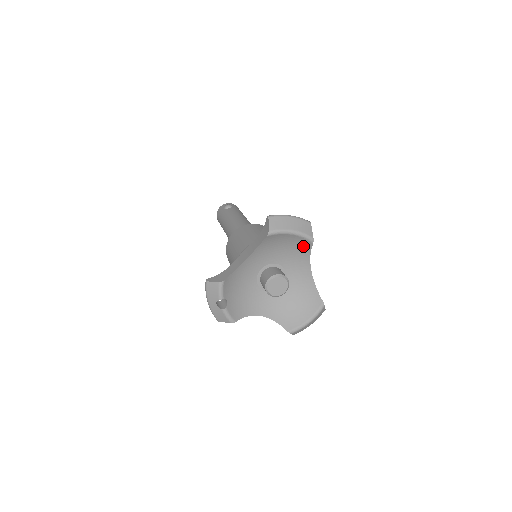
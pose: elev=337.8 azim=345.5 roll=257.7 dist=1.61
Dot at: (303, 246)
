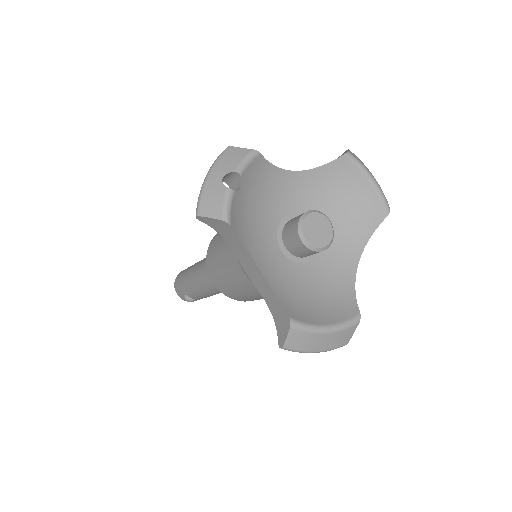
Dot at: (369, 217)
